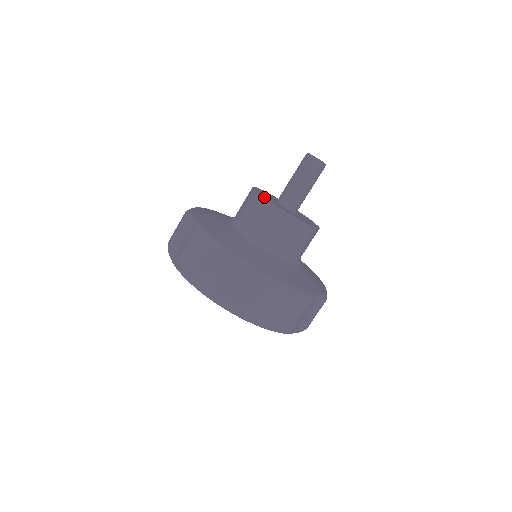
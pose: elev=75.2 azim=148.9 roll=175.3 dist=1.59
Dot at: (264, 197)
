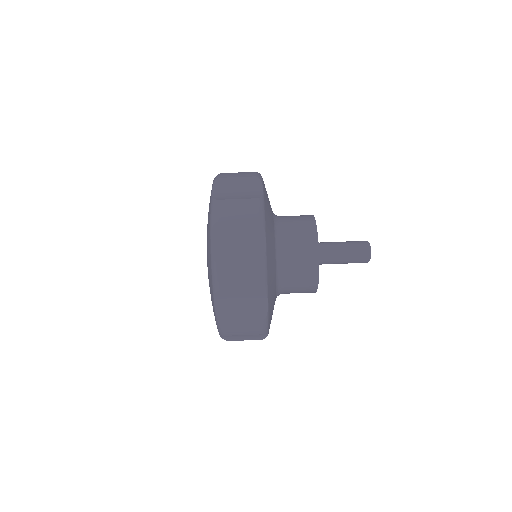
Dot at: occluded
